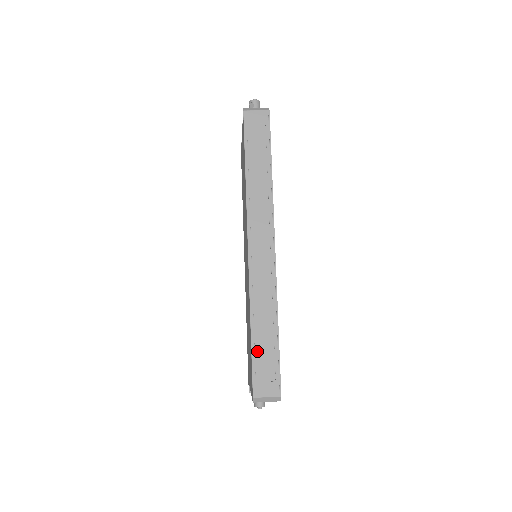
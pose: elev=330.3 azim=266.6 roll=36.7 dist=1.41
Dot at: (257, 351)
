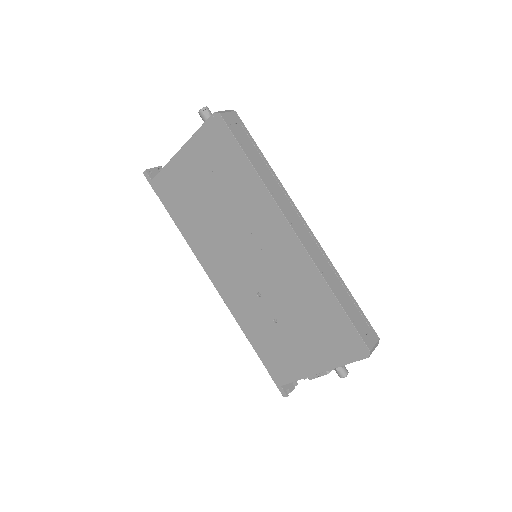
Dot at: (349, 313)
